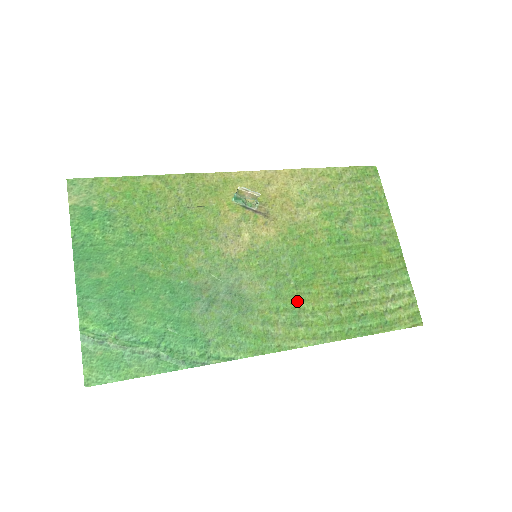
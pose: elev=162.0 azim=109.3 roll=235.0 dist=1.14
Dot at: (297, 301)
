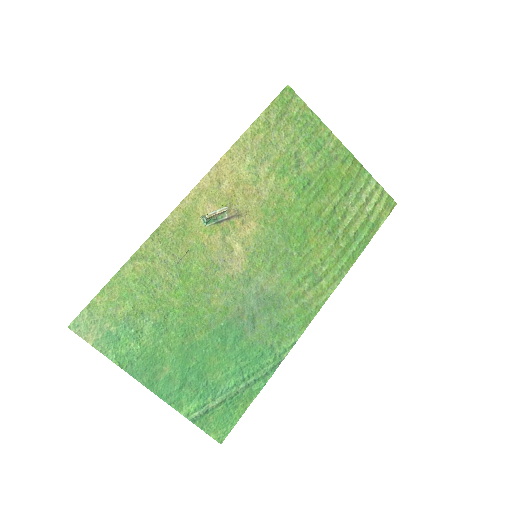
Dot at: (307, 264)
